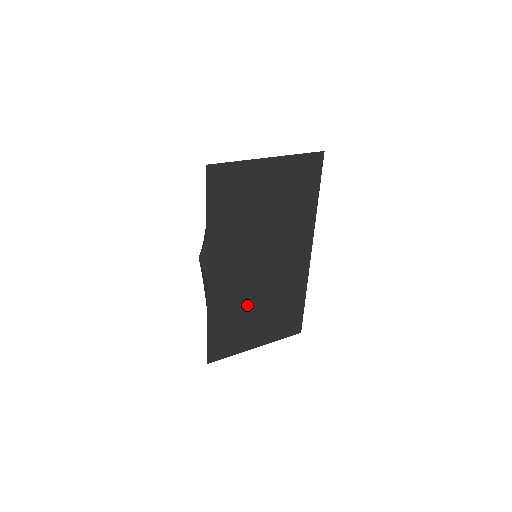
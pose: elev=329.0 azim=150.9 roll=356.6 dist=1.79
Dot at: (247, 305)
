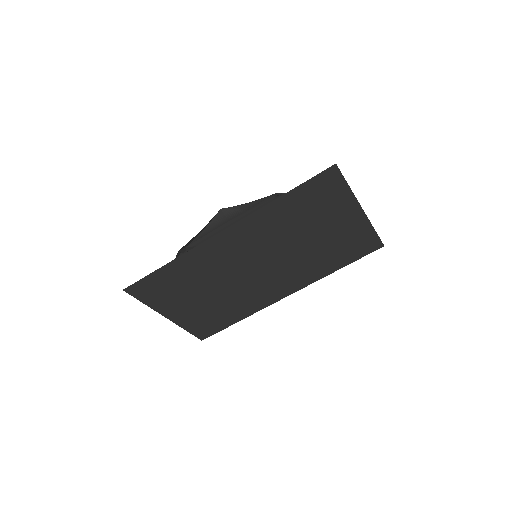
Dot at: (208, 282)
